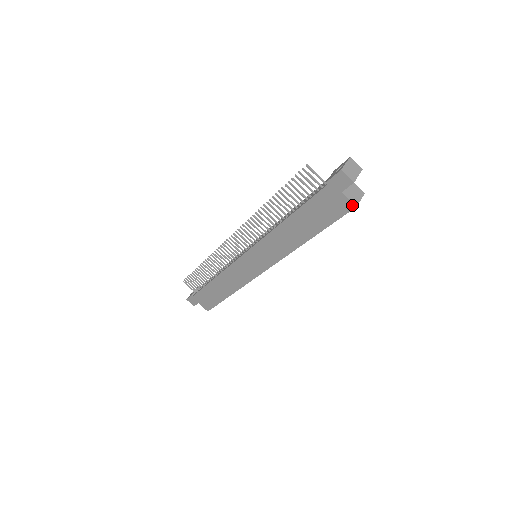
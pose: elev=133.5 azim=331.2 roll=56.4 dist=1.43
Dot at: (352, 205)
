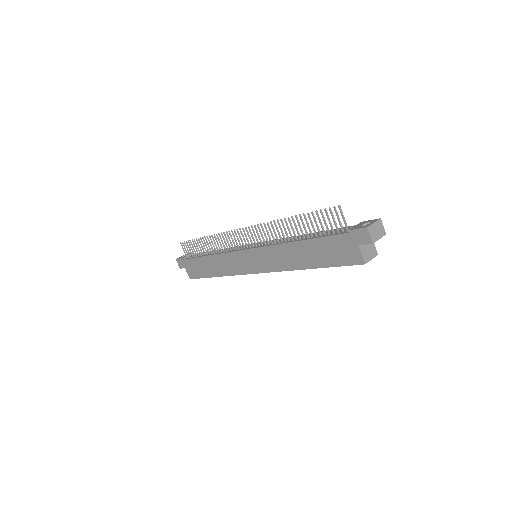
Dot at: (362, 261)
